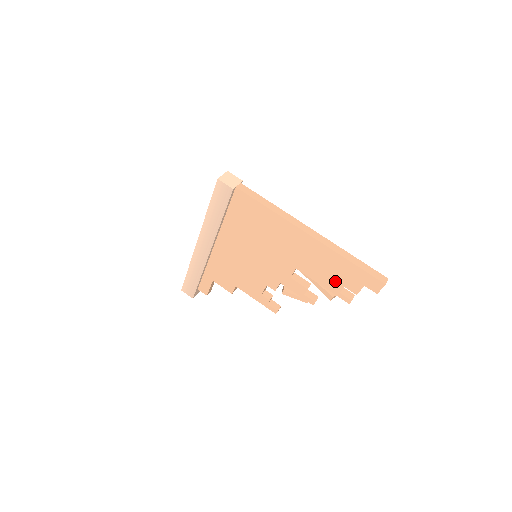
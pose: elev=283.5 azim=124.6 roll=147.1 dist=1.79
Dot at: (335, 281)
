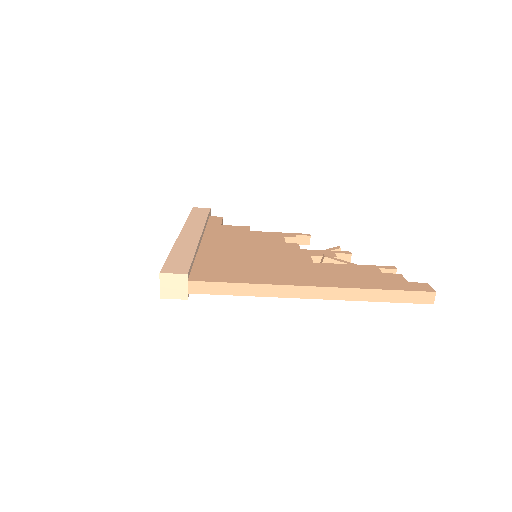
Dot at: occluded
